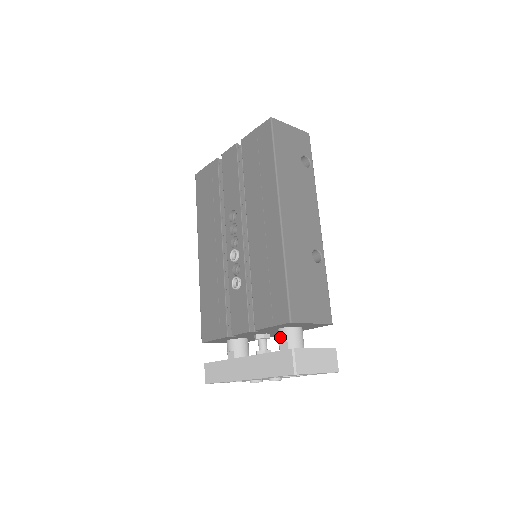
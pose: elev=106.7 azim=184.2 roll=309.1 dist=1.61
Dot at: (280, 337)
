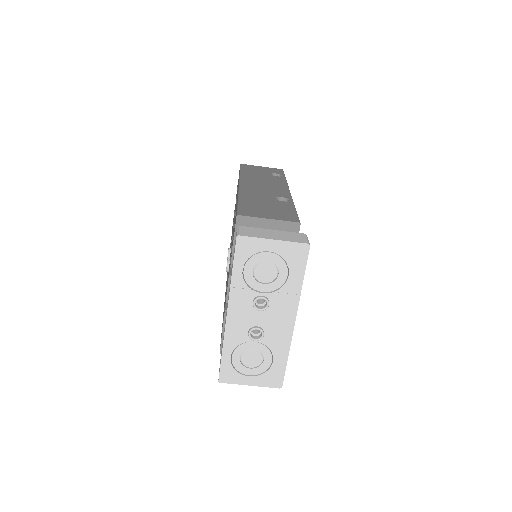
Dot at: occluded
